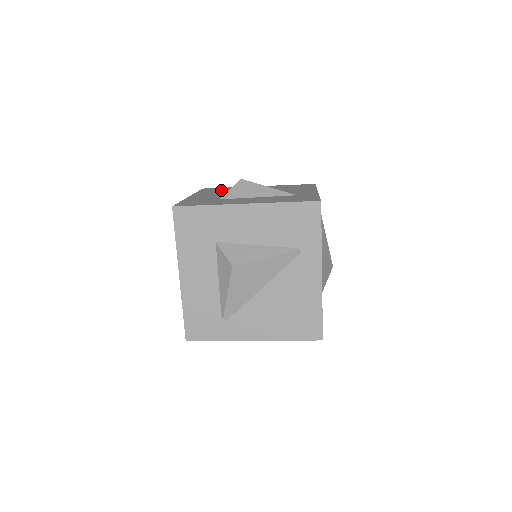
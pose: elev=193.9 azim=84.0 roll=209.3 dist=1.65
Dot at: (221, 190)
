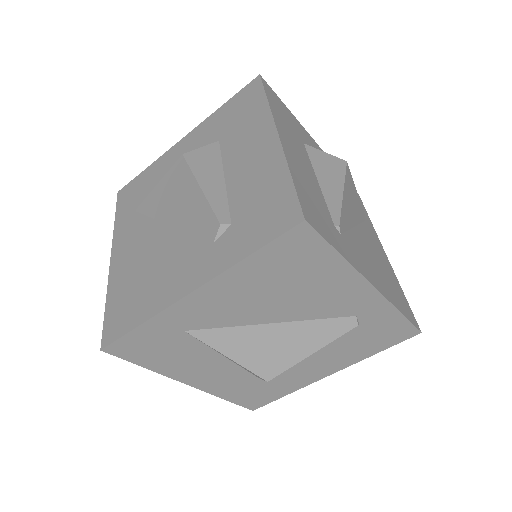
Dot at: occluded
